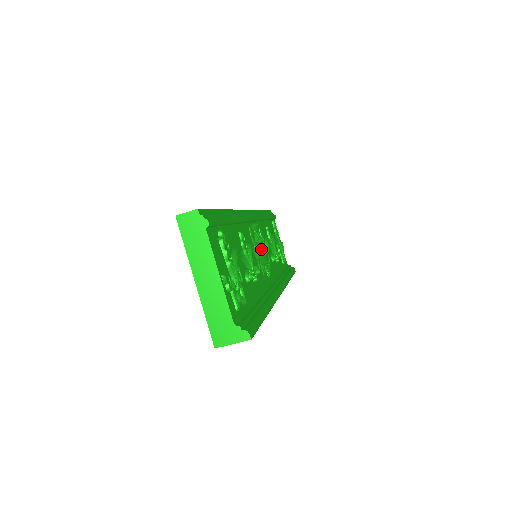
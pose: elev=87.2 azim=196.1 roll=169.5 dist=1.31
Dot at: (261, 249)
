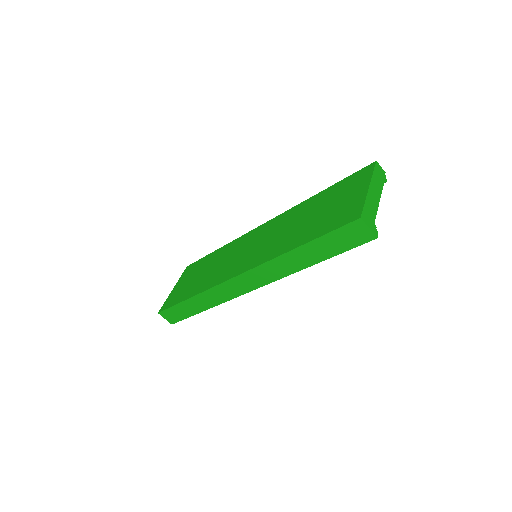
Dot at: occluded
